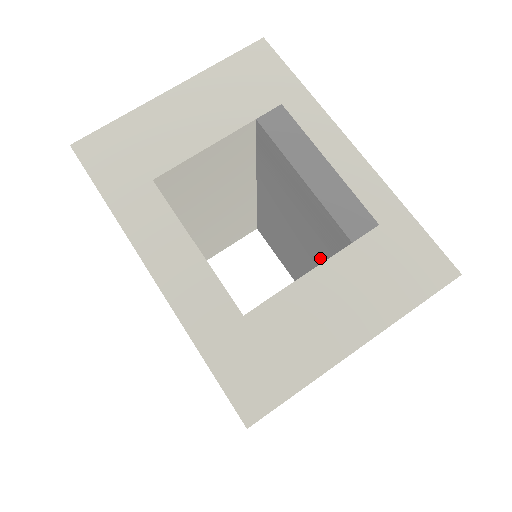
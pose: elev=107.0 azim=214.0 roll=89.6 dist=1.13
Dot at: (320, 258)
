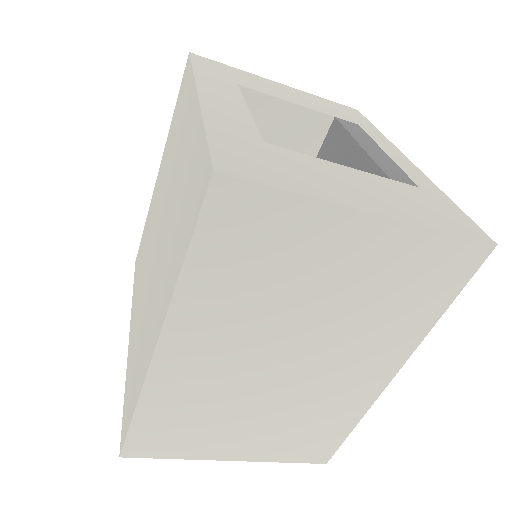
Dot at: occluded
